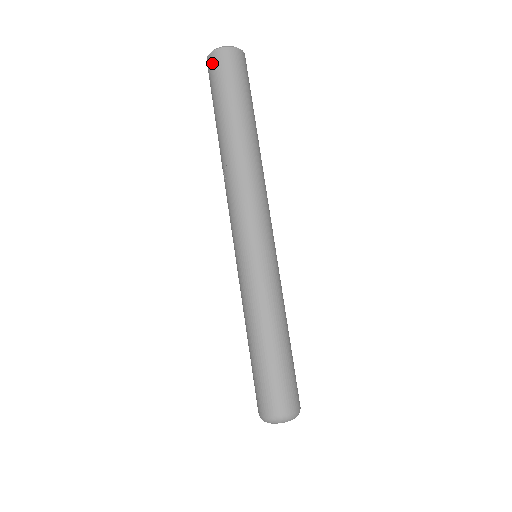
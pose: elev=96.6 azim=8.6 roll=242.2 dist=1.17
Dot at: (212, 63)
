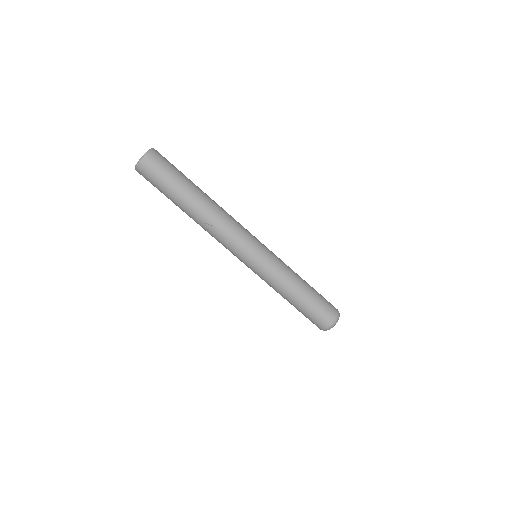
Dot at: (148, 165)
